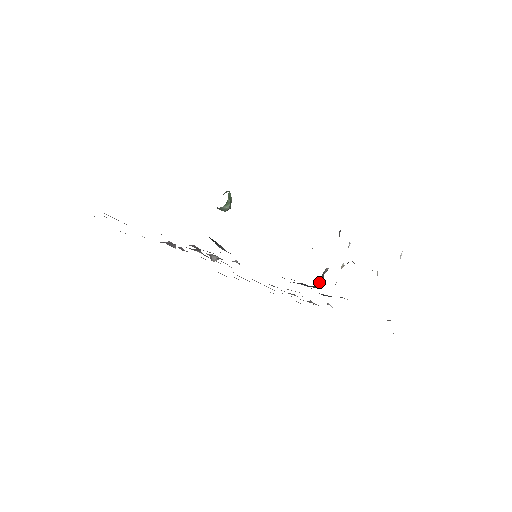
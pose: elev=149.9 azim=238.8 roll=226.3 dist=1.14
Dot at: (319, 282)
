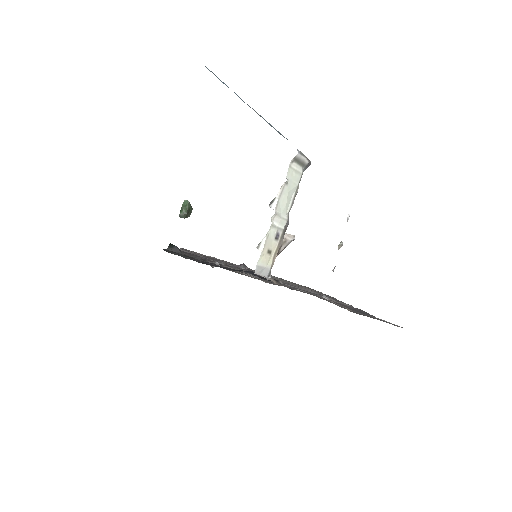
Dot at: occluded
